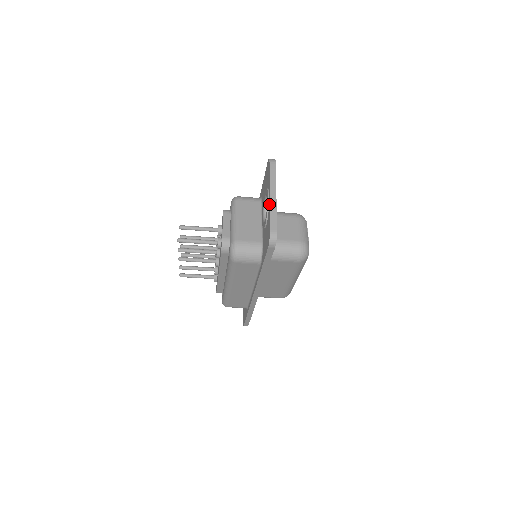
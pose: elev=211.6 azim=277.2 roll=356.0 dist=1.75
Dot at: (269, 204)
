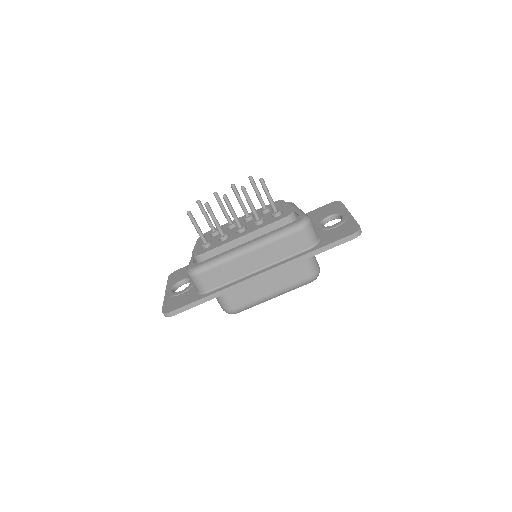
Dot at: (351, 216)
